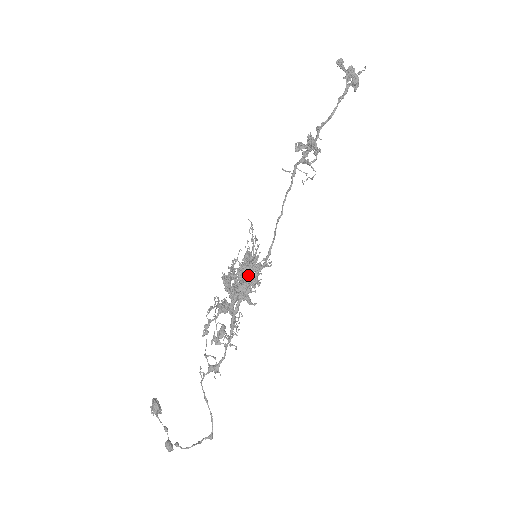
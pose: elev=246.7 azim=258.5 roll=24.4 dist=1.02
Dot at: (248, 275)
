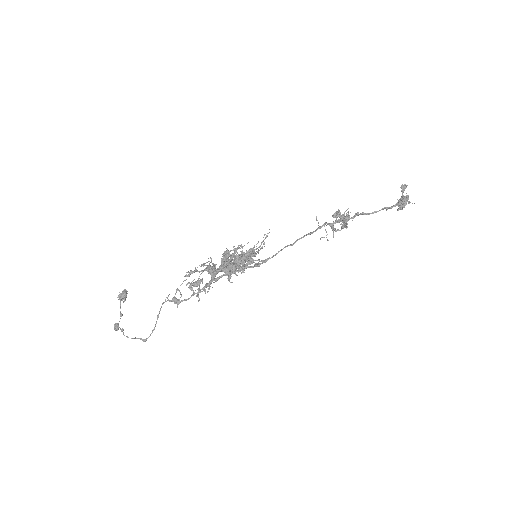
Dot at: (242, 263)
